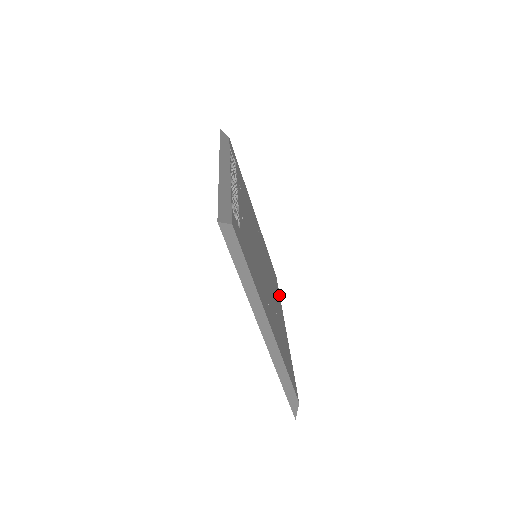
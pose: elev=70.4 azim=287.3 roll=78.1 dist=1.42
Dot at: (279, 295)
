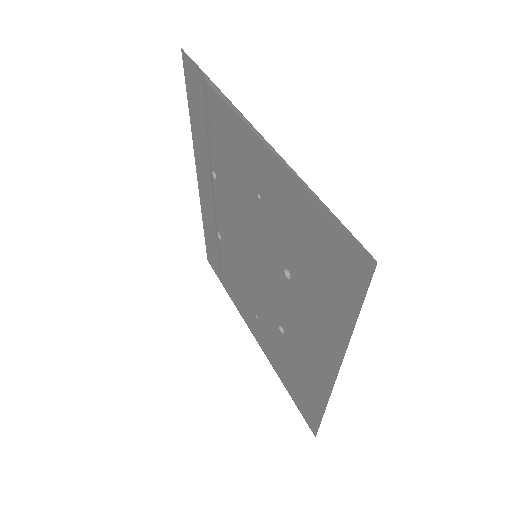
Dot at: occluded
